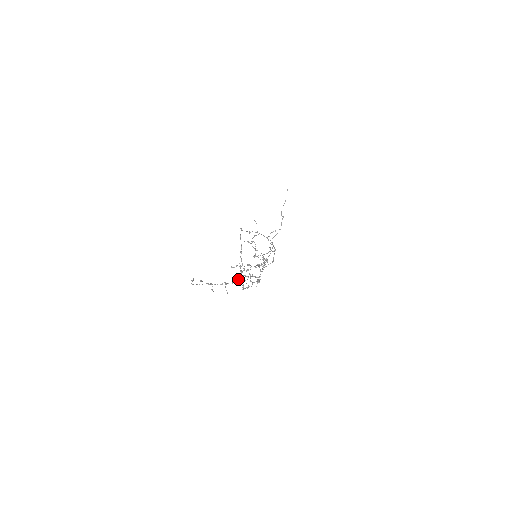
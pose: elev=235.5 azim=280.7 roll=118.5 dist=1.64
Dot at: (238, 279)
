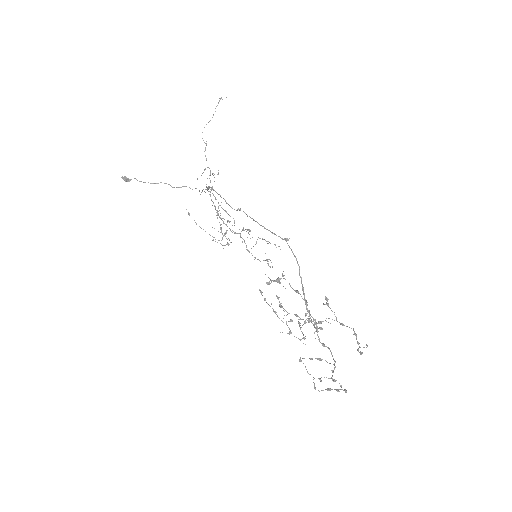
Dot at: (321, 343)
